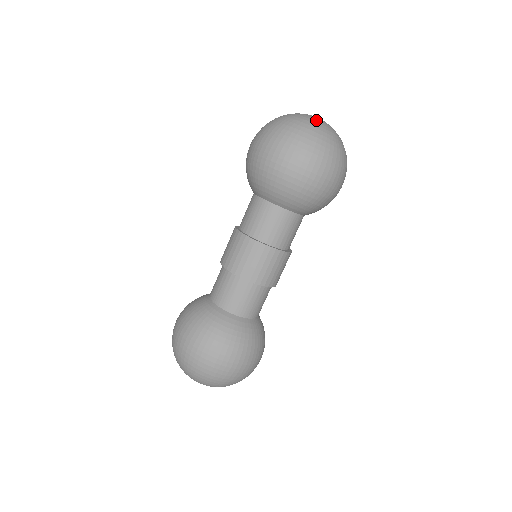
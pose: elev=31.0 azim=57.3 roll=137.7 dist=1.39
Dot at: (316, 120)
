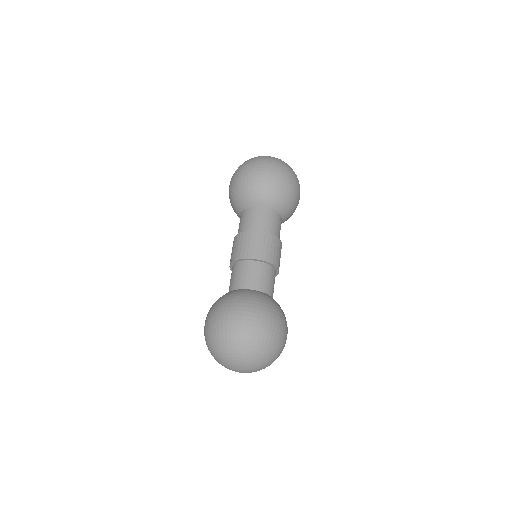
Dot at: occluded
